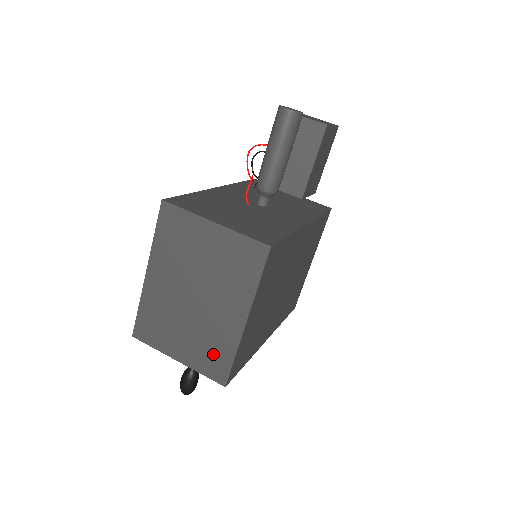
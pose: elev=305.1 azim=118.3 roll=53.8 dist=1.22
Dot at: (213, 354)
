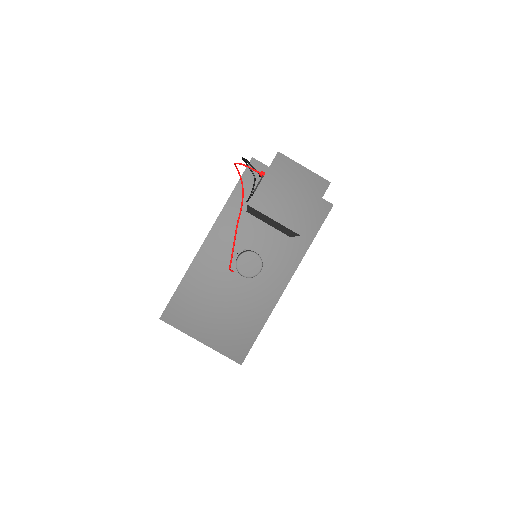
Dot at: occluded
